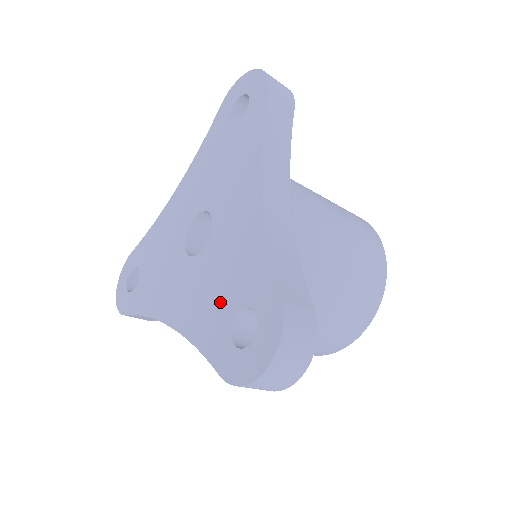
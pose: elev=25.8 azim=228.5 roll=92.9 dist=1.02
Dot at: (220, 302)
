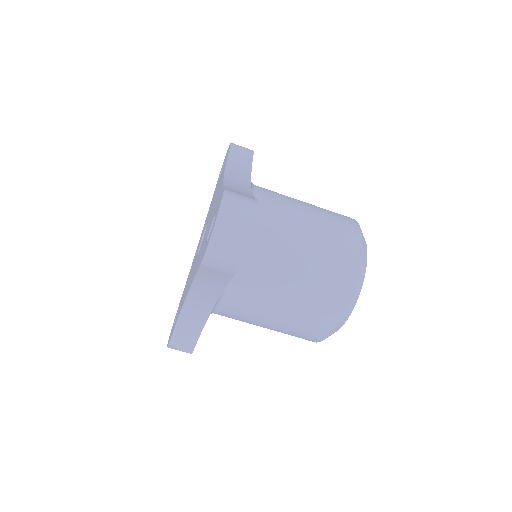
Dot at: occluded
